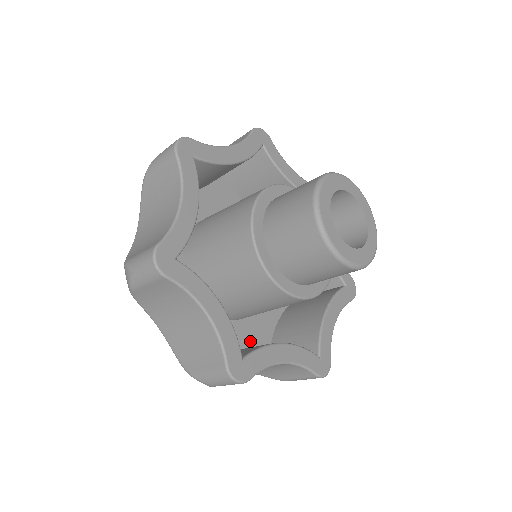
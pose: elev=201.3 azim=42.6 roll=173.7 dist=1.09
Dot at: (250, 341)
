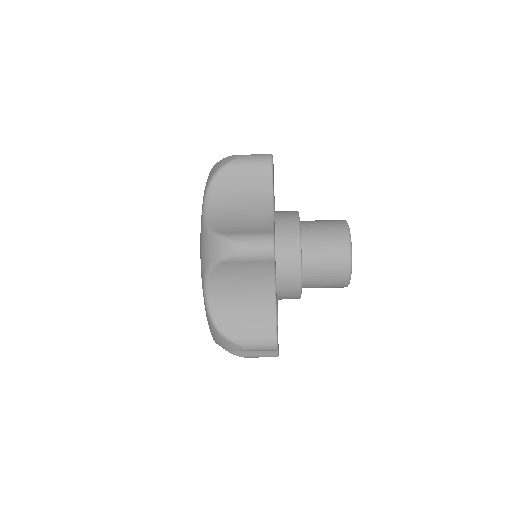
Dot at: occluded
